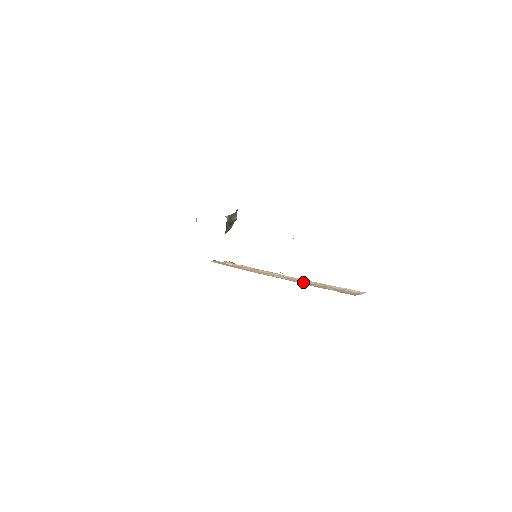
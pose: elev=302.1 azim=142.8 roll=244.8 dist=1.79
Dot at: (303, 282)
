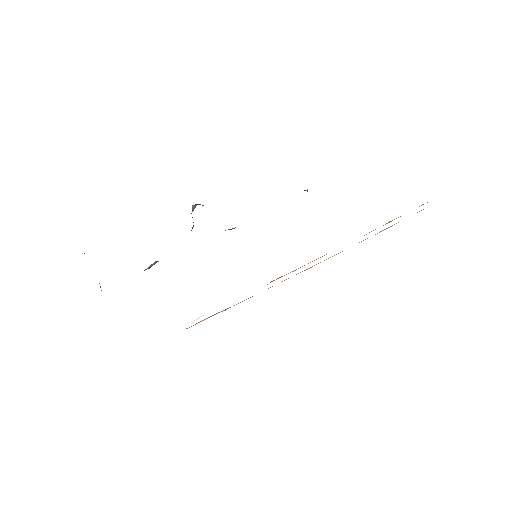
Dot at: occluded
